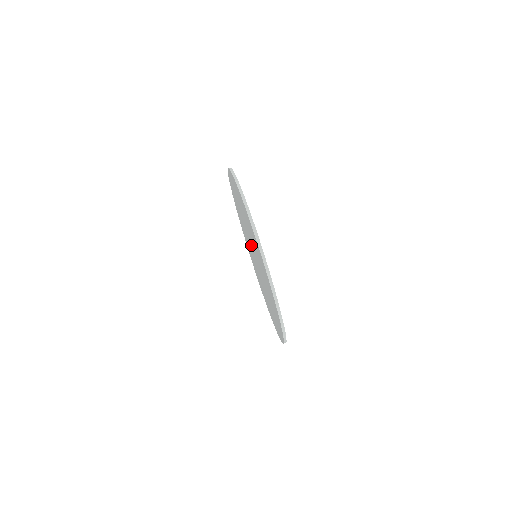
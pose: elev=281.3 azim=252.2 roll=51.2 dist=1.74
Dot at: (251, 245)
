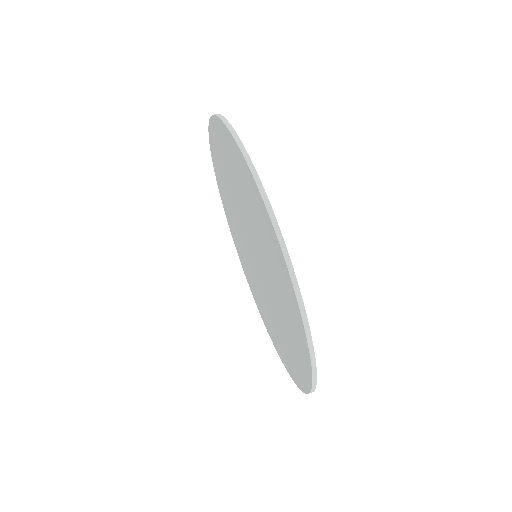
Dot at: (247, 240)
